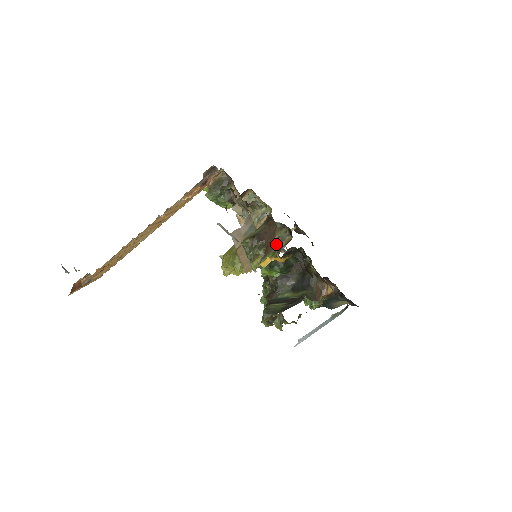
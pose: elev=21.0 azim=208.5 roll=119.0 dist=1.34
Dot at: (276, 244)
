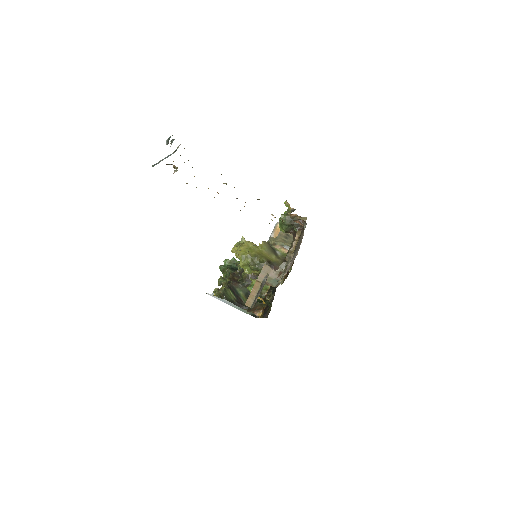
Dot at: occluded
